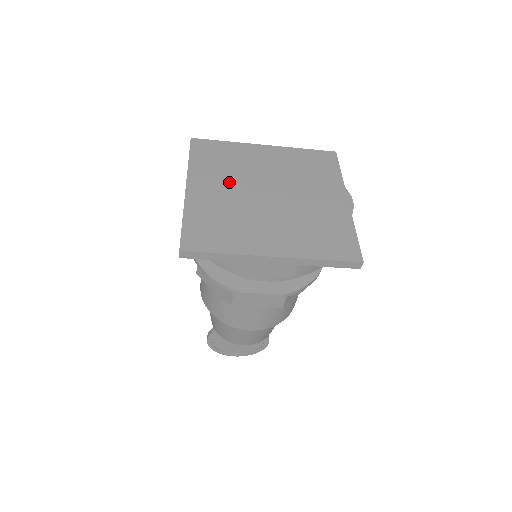
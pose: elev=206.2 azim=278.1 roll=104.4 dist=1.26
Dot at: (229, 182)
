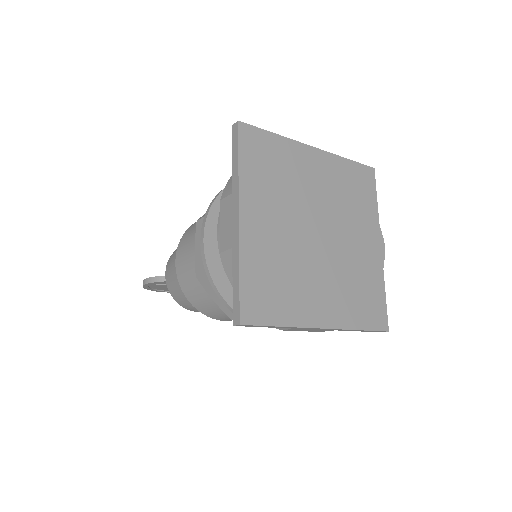
Dot at: (282, 210)
